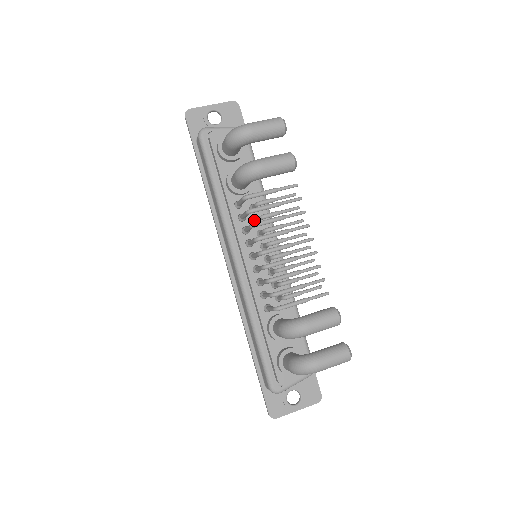
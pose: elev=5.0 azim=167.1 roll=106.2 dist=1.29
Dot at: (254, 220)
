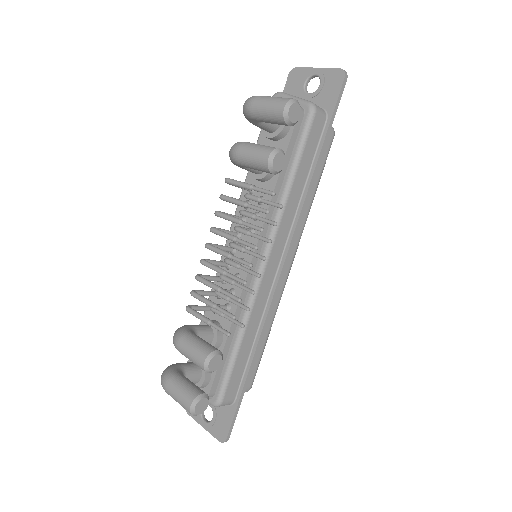
Dot at: occluded
